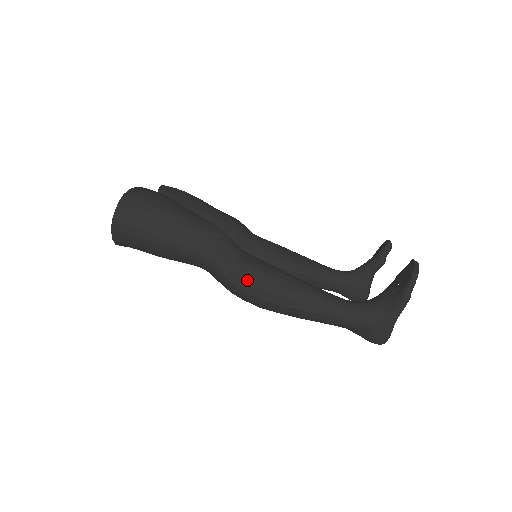
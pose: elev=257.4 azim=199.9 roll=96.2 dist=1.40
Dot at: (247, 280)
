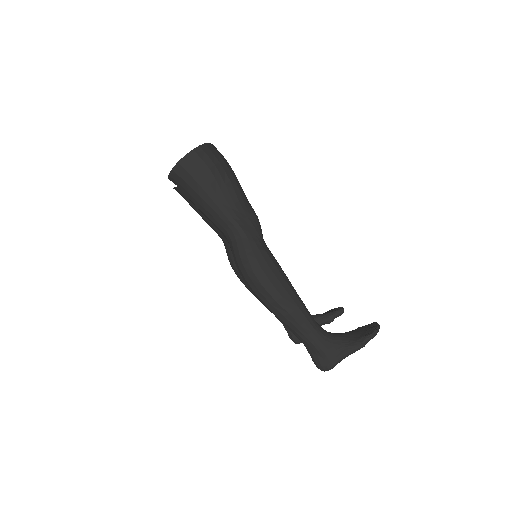
Dot at: (261, 264)
